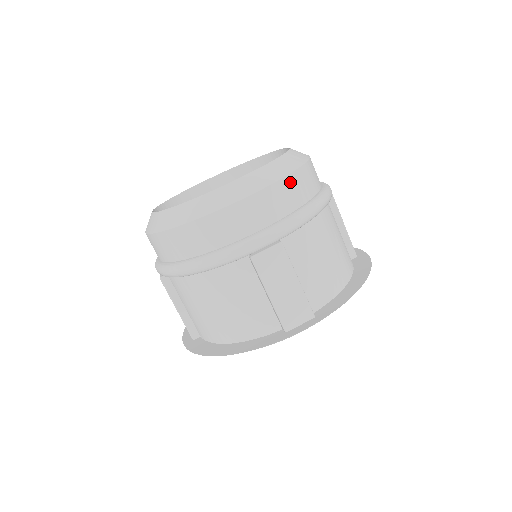
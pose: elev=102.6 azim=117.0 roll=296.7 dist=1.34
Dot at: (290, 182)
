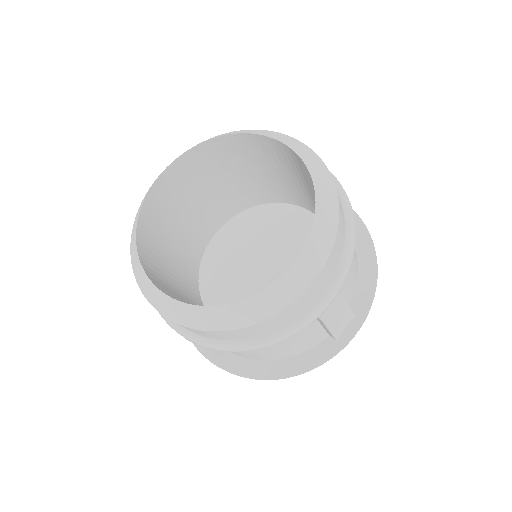
Dot at: (340, 228)
